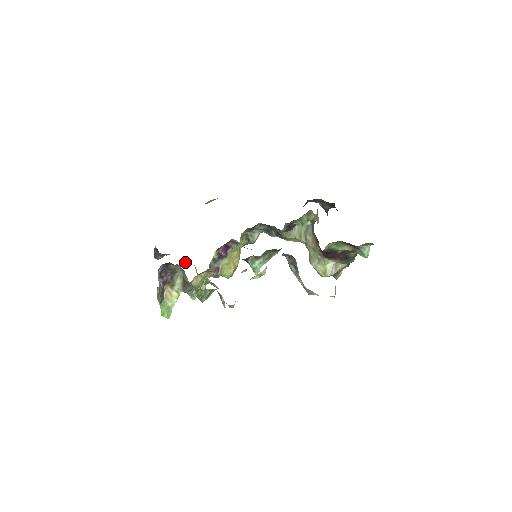
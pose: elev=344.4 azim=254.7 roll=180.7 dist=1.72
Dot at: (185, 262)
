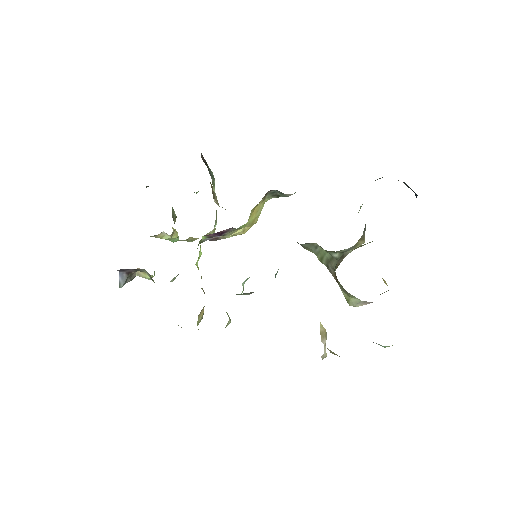
Dot at: (196, 192)
